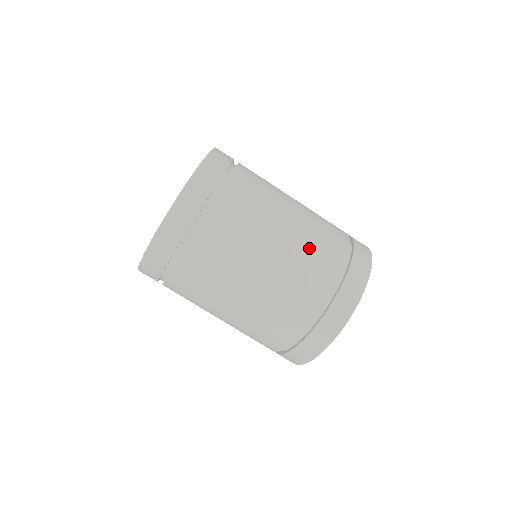
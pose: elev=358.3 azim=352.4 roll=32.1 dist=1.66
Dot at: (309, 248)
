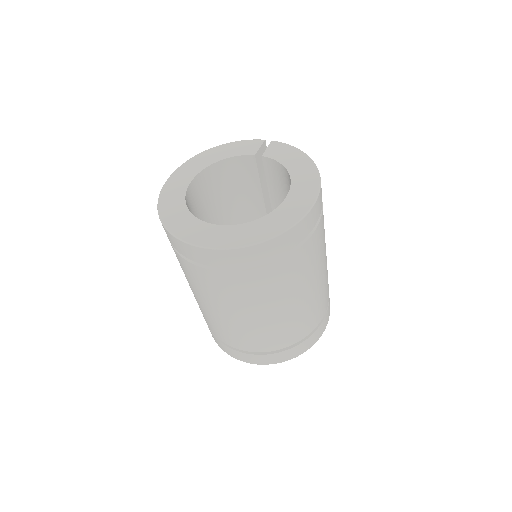
Dot at: (327, 280)
